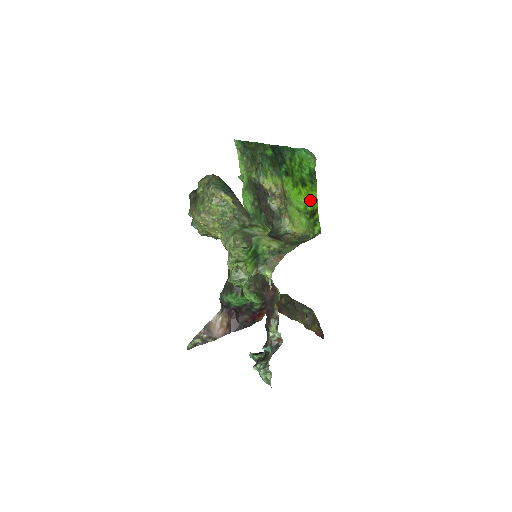
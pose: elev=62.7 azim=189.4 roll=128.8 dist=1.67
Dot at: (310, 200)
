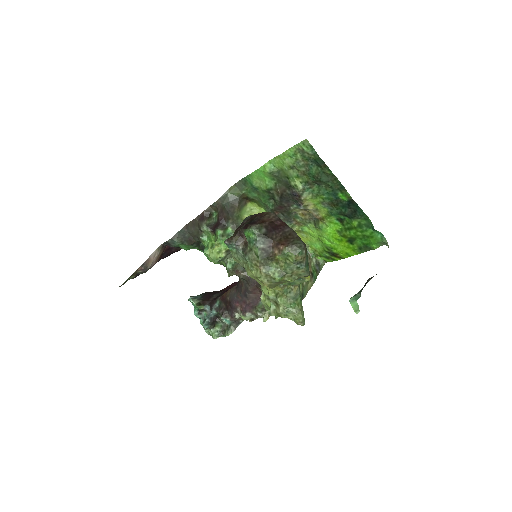
Dot at: (343, 251)
